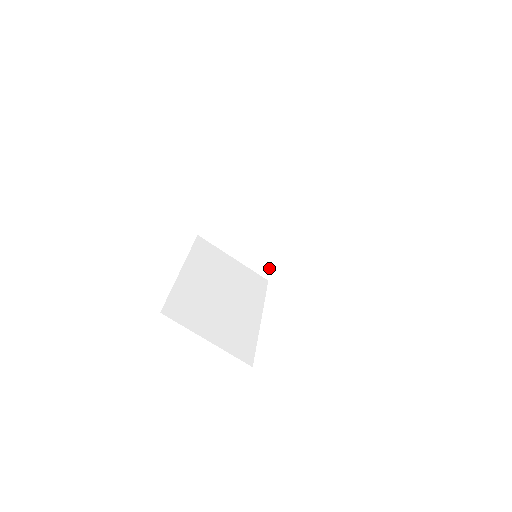
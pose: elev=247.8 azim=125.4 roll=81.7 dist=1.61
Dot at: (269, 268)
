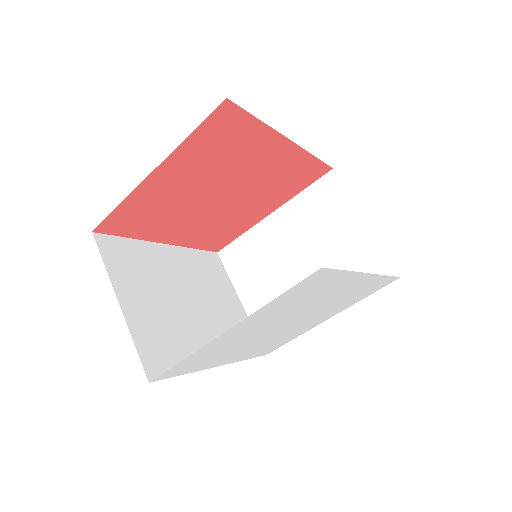
Dot at: occluded
